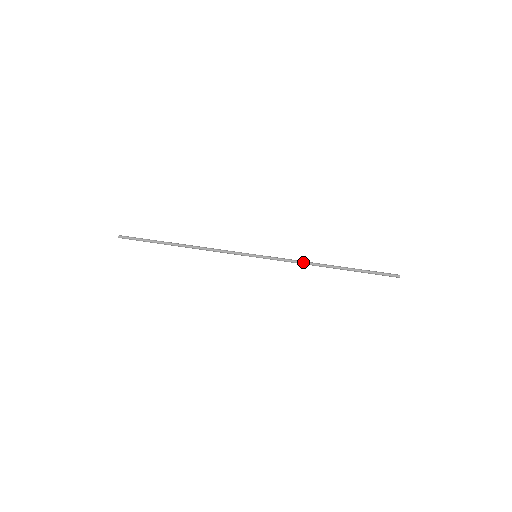
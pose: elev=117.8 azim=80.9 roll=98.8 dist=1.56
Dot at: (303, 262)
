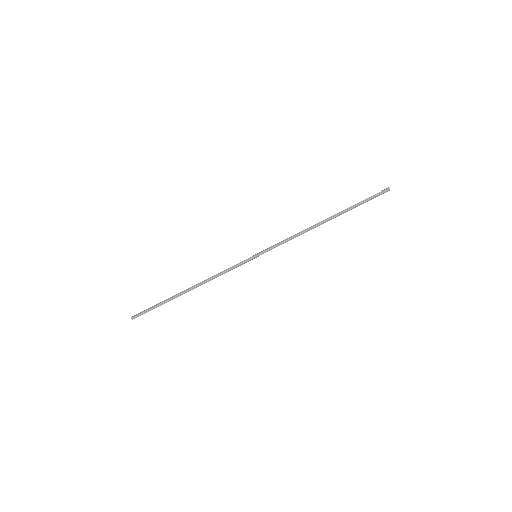
Dot at: (299, 234)
